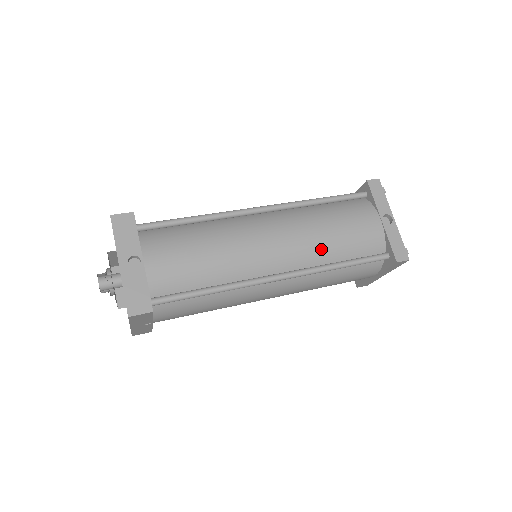
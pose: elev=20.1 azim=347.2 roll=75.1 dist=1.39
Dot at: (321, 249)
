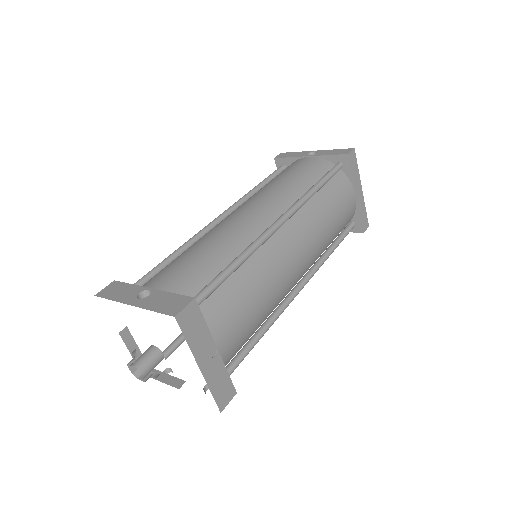
Dot at: (289, 191)
